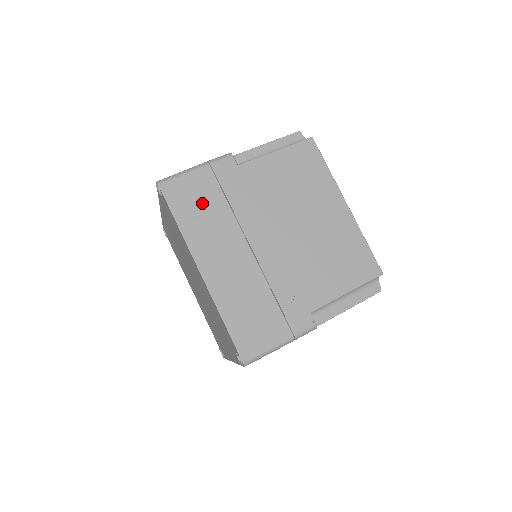
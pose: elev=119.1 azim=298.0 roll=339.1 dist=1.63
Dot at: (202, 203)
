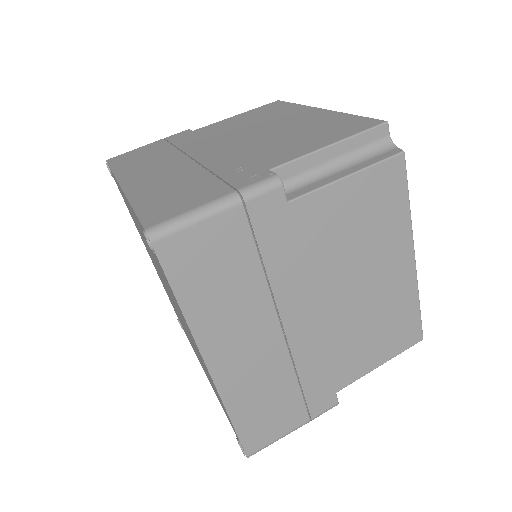
Dot at: (145, 155)
